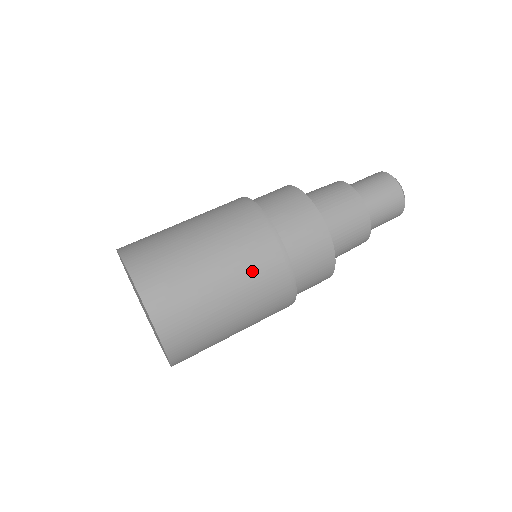
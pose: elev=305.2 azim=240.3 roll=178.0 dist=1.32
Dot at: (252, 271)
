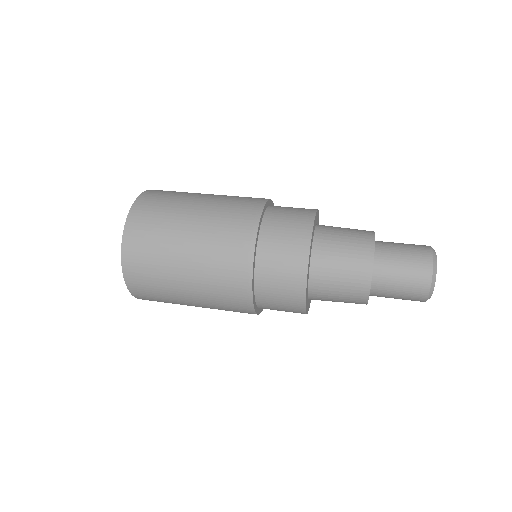
Dot at: (214, 263)
